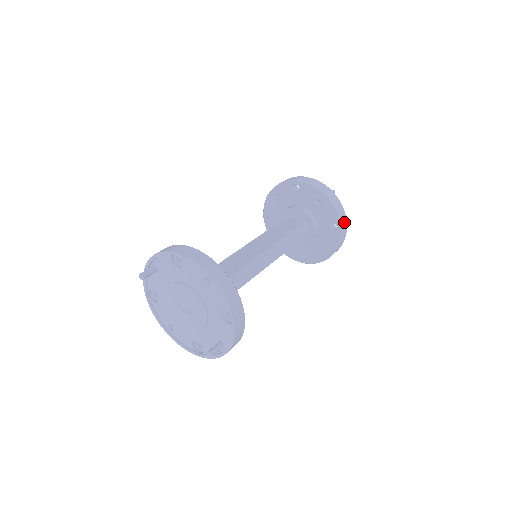
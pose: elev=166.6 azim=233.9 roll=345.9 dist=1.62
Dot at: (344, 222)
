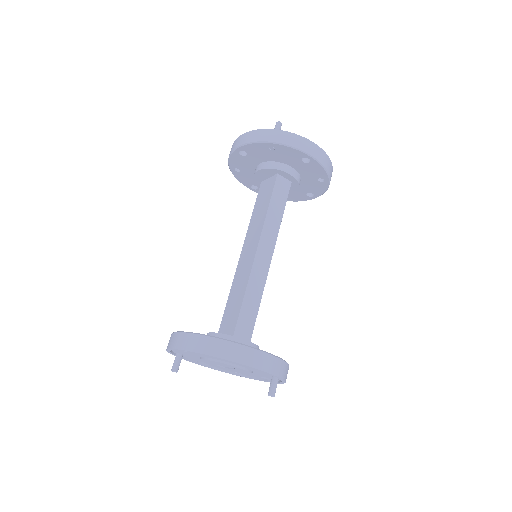
Dot at: (311, 147)
